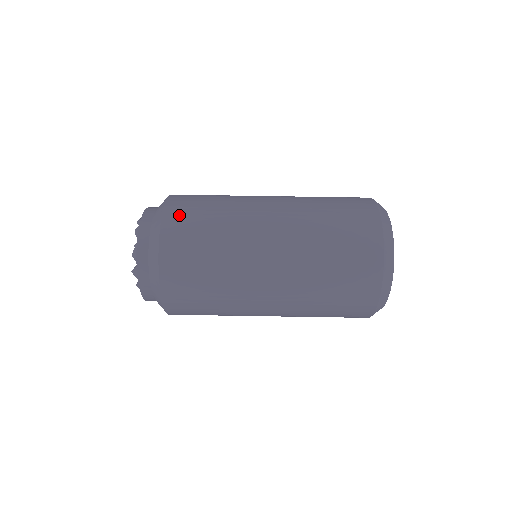
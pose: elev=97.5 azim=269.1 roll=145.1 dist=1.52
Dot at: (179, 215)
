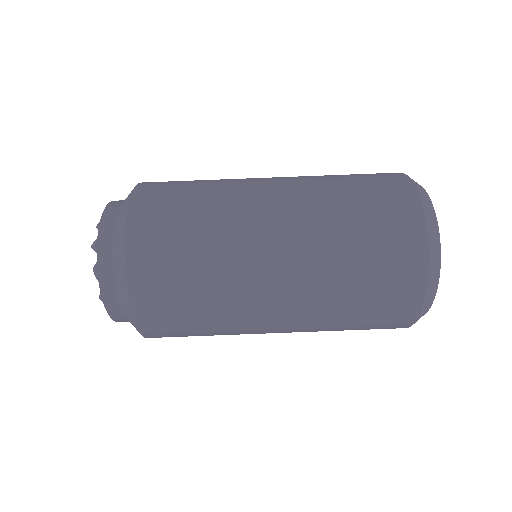
Dot at: (149, 273)
